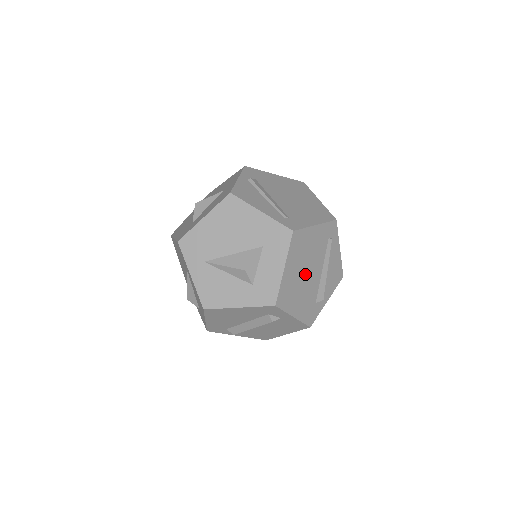
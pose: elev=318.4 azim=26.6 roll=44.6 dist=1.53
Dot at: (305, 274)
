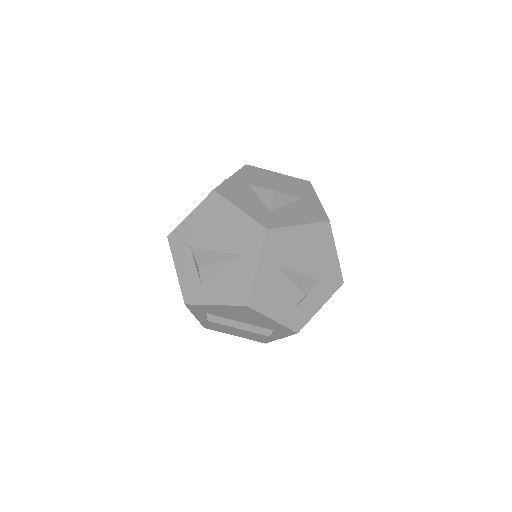
Dot at: occluded
